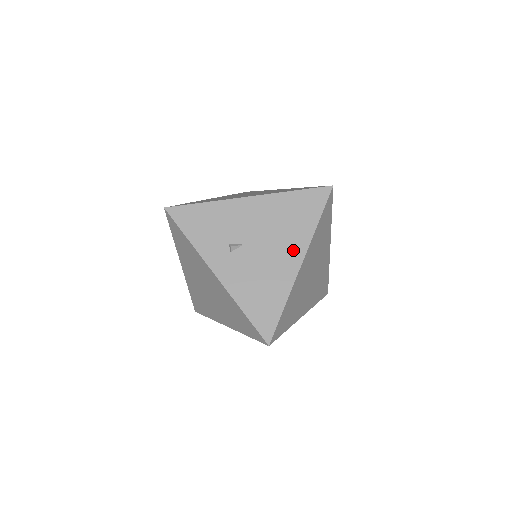
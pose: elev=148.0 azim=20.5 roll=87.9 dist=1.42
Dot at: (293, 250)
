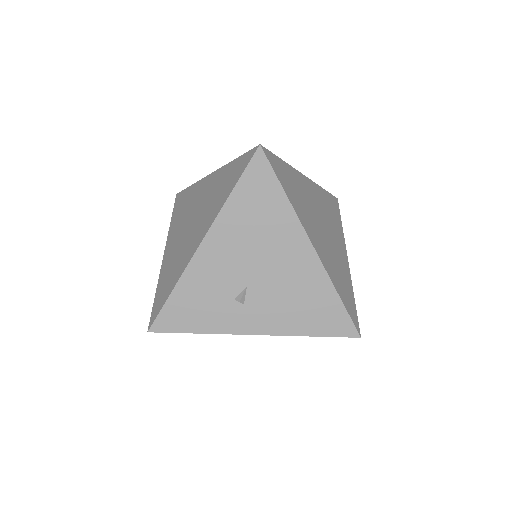
Dot at: (292, 243)
